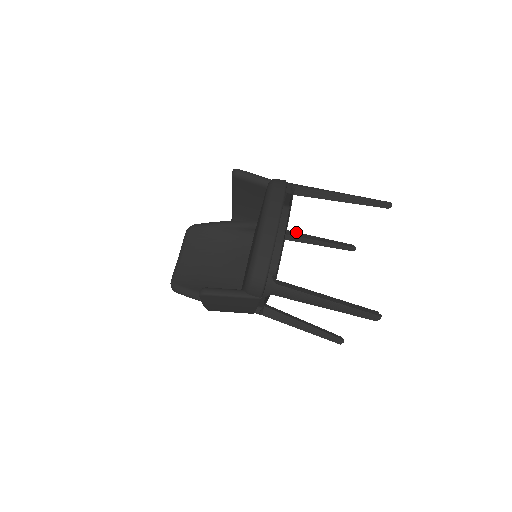
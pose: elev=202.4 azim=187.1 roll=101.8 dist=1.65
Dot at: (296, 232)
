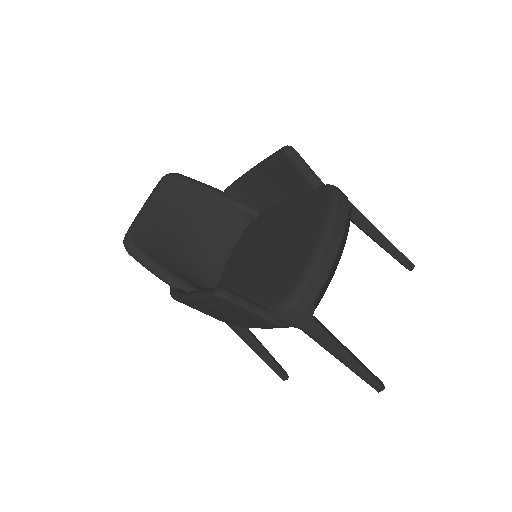
Dot at: occluded
